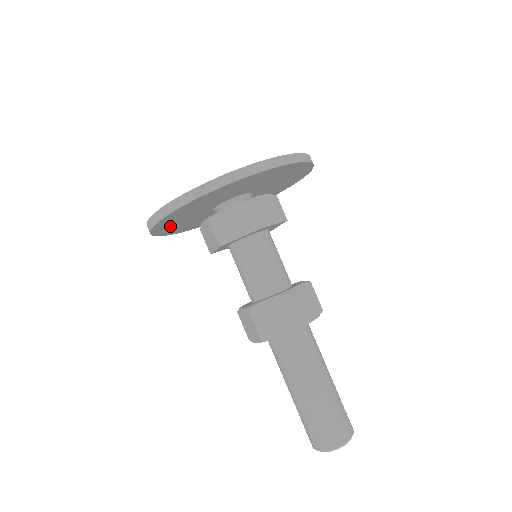
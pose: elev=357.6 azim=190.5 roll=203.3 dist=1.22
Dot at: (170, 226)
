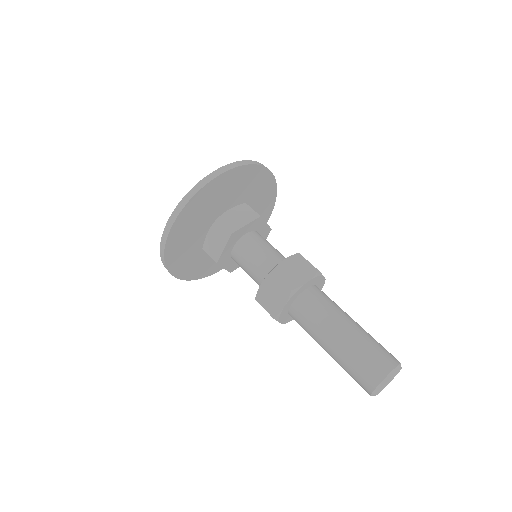
Dot at: (180, 239)
